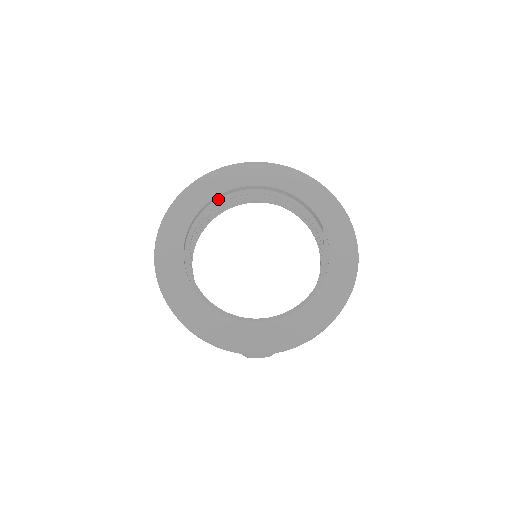
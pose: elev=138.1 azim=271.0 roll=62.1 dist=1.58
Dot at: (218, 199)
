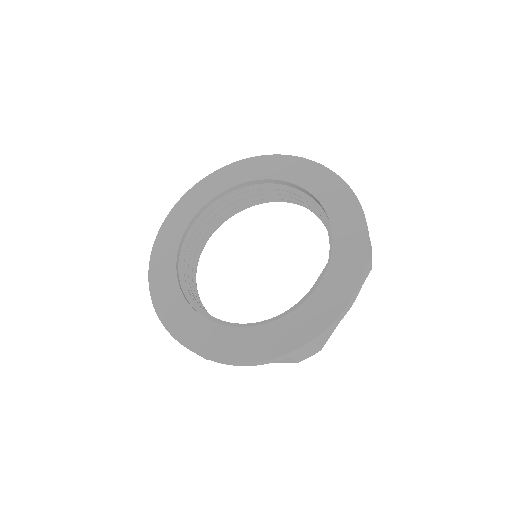
Dot at: (257, 184)
